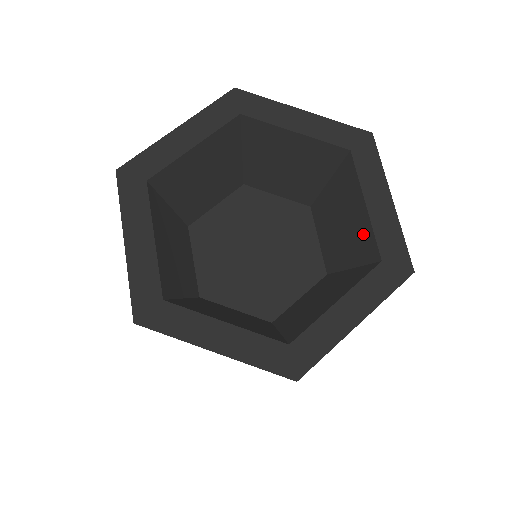
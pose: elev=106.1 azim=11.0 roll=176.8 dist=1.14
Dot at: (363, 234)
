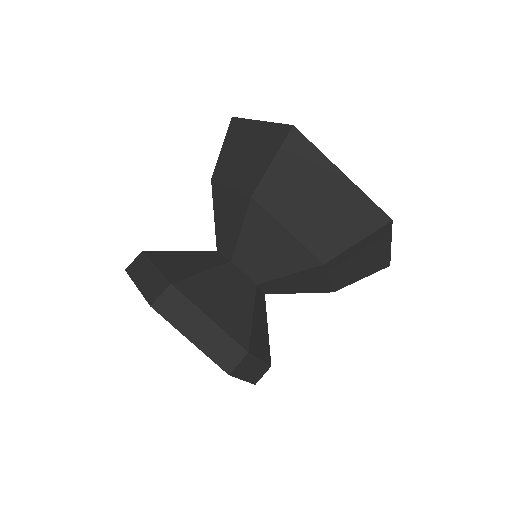
Dot at: occluded
